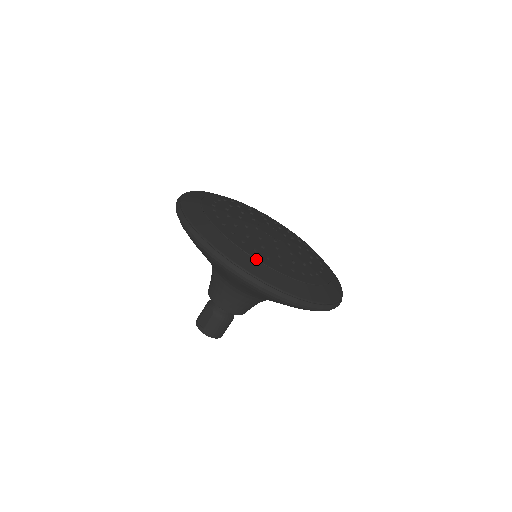
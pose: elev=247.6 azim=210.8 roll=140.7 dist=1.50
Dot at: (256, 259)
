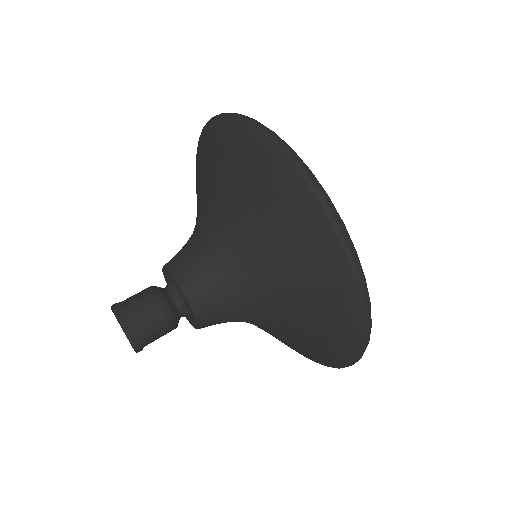
Dot at: occluded
